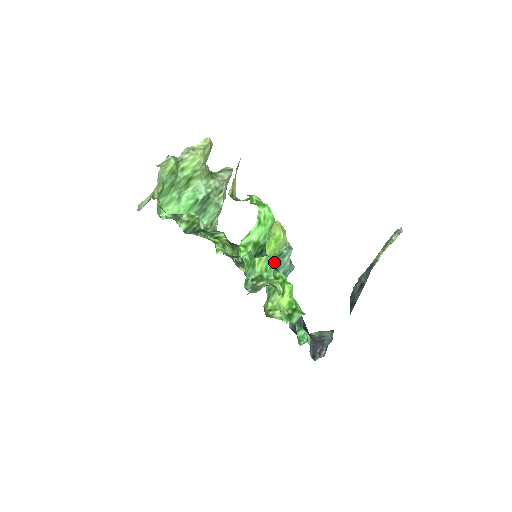
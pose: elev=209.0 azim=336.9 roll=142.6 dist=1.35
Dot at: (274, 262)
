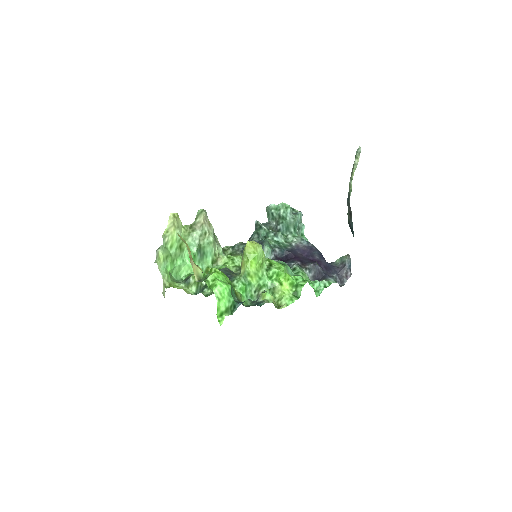
Dot at: (263, 267)
